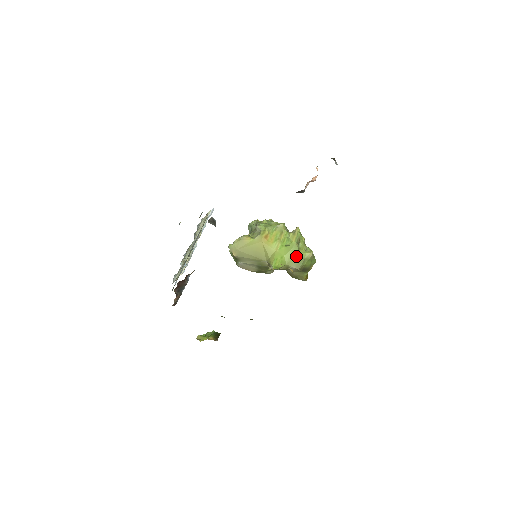
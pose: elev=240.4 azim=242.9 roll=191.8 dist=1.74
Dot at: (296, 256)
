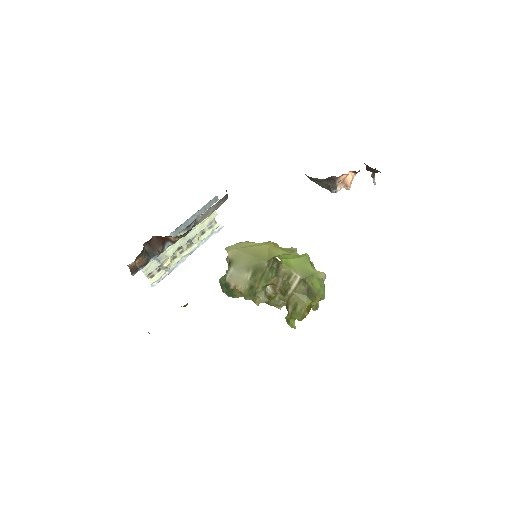
Dot at: (305, 266)
